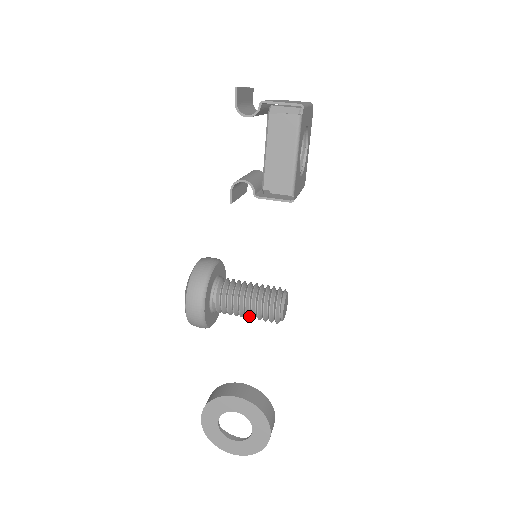
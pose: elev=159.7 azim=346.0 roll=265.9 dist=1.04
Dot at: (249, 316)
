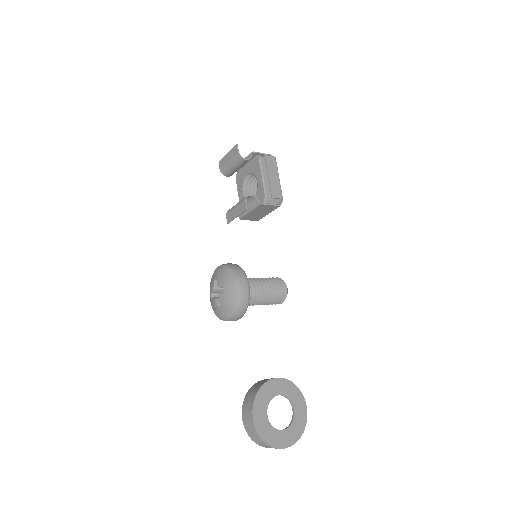
Dot at: (265, 300)
